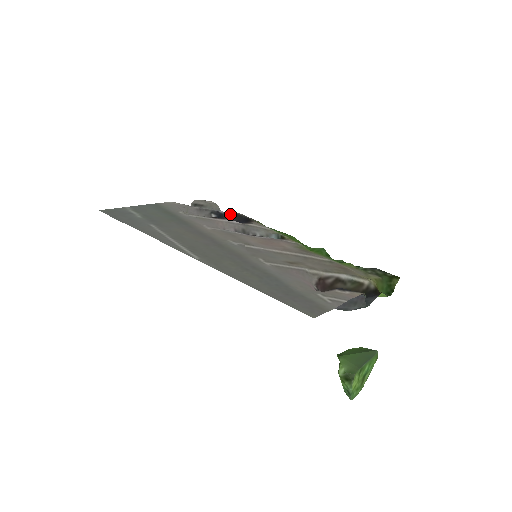
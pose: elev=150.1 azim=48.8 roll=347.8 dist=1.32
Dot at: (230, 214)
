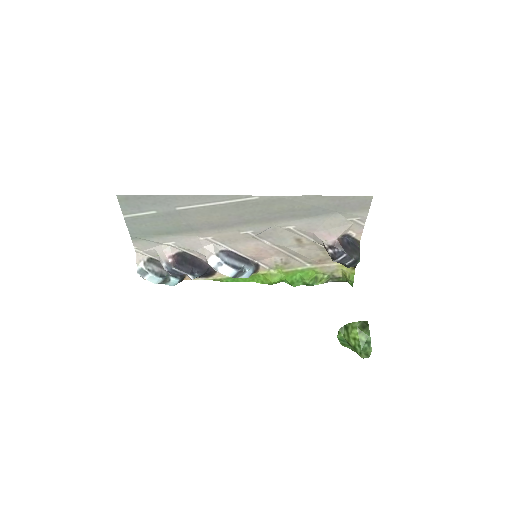
Dot at: occluded
